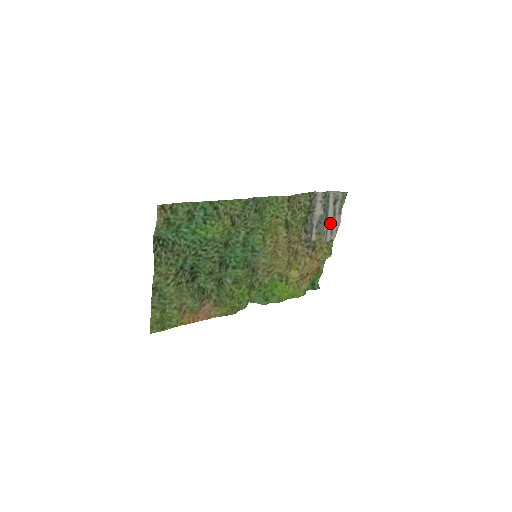
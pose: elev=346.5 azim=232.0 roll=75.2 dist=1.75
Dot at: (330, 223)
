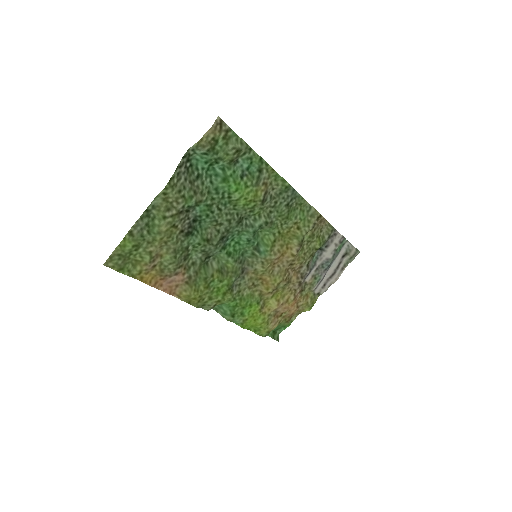
Dot at: (329, 274)
